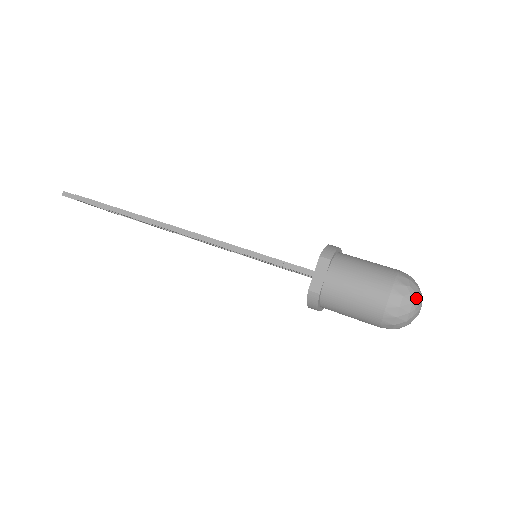
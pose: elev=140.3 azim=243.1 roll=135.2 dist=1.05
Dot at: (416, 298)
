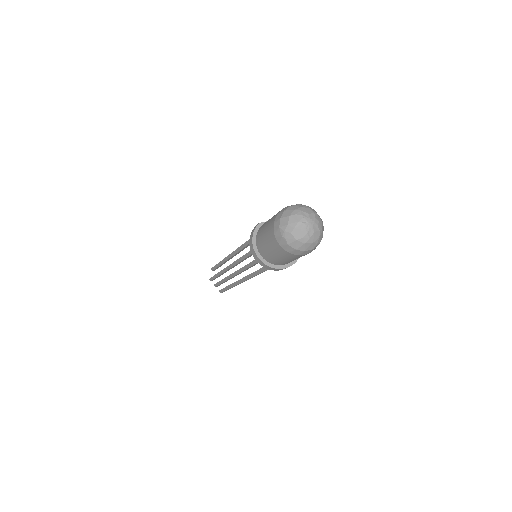
Dot at: (308, 210)
